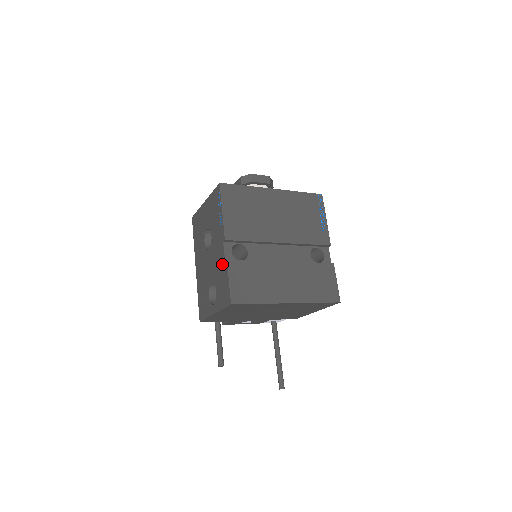
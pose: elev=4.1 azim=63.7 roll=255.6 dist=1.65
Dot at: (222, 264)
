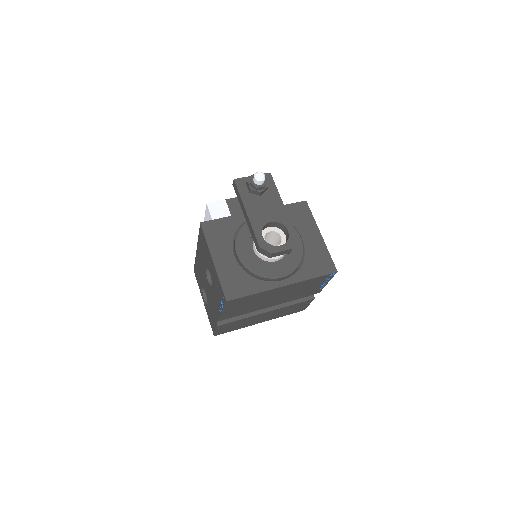
Dot at: (214, 316)
